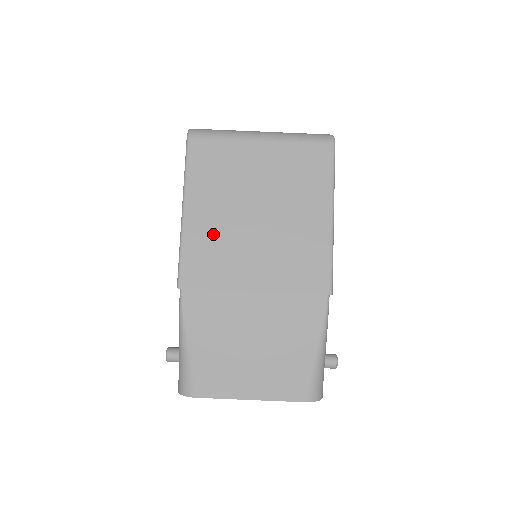
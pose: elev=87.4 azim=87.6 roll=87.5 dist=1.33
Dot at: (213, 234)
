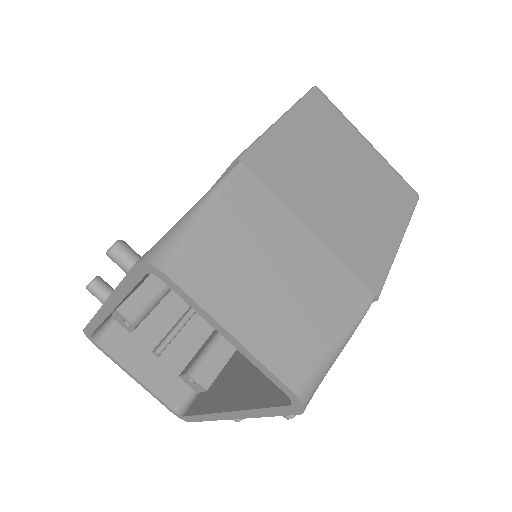
Dot at: (298, 156)
